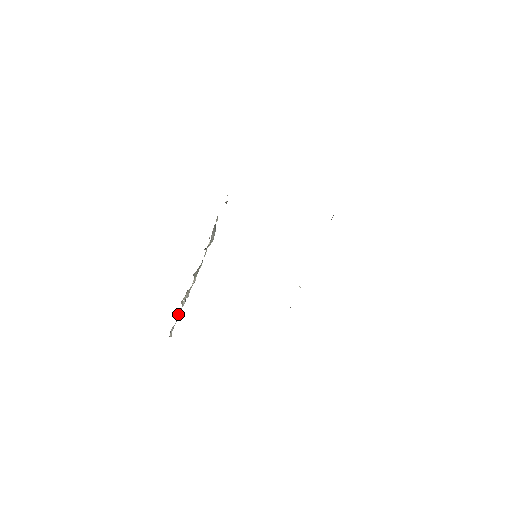
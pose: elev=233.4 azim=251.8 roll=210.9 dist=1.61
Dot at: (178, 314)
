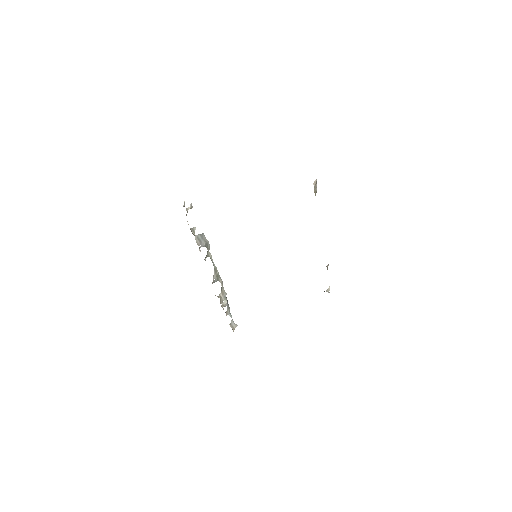
Dot at: (228, 311)
